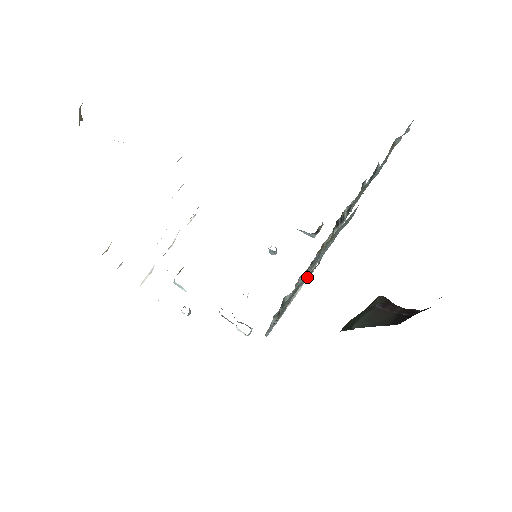
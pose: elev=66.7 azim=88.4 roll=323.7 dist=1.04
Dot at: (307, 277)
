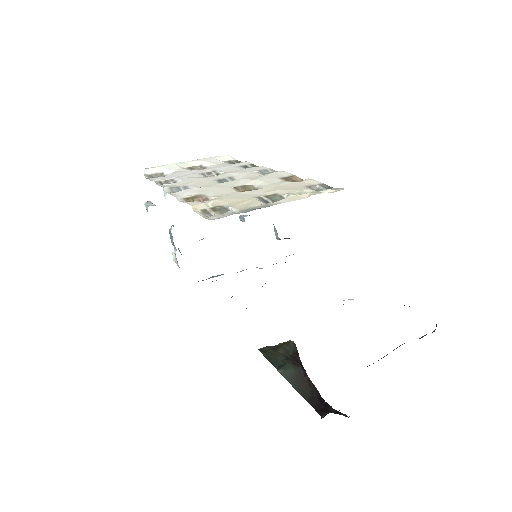
Dot at: occluded
